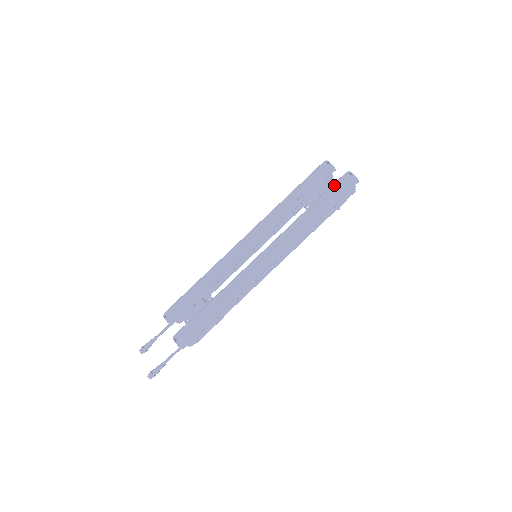
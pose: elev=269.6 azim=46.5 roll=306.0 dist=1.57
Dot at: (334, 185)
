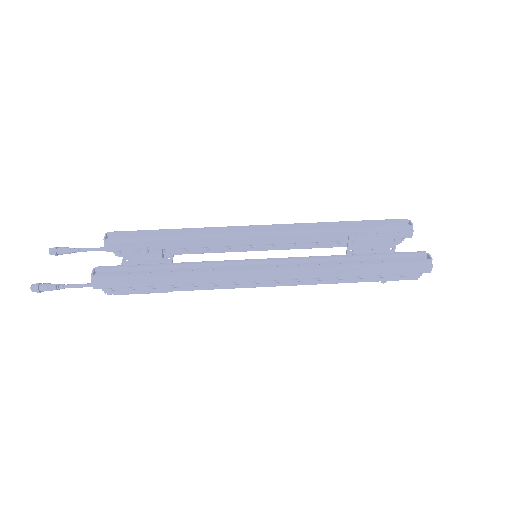
Dot at: (402, 254)
